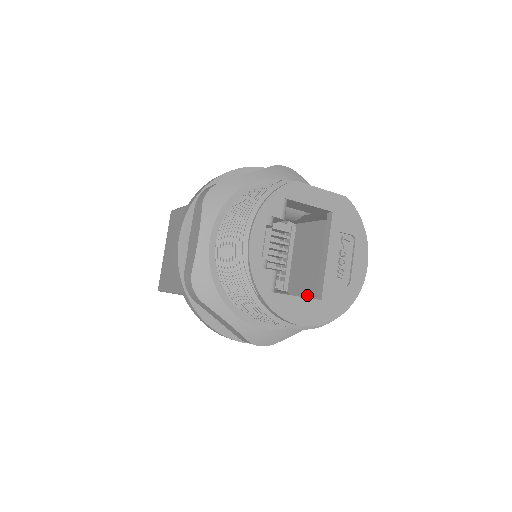
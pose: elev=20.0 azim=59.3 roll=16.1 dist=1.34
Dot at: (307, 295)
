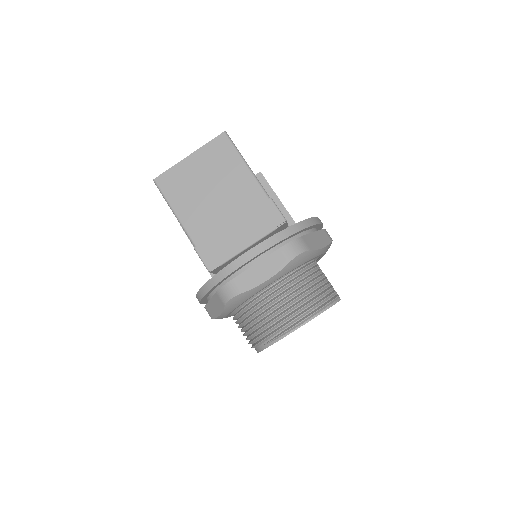
Dot at: occluded
